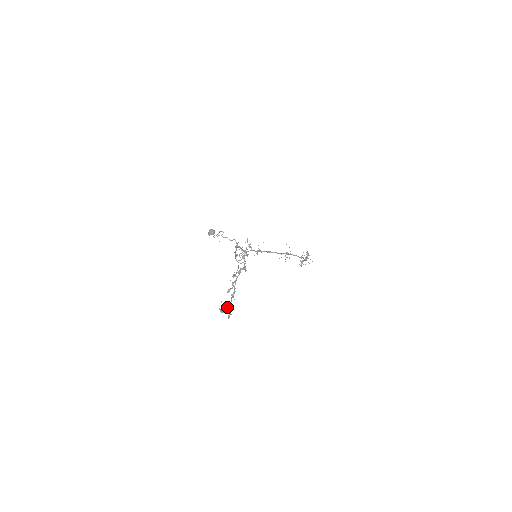
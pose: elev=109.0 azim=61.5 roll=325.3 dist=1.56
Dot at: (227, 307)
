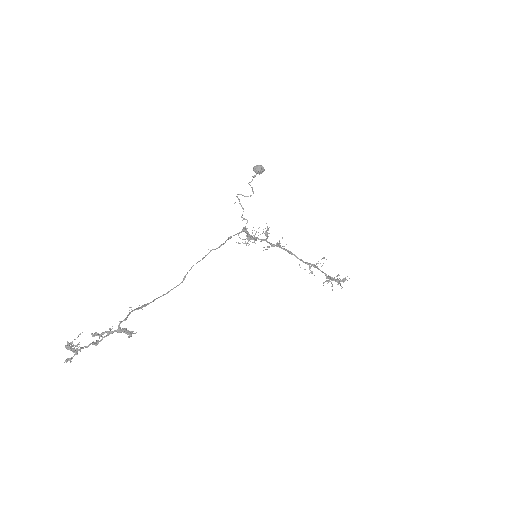
Dot at: (77, 348)
